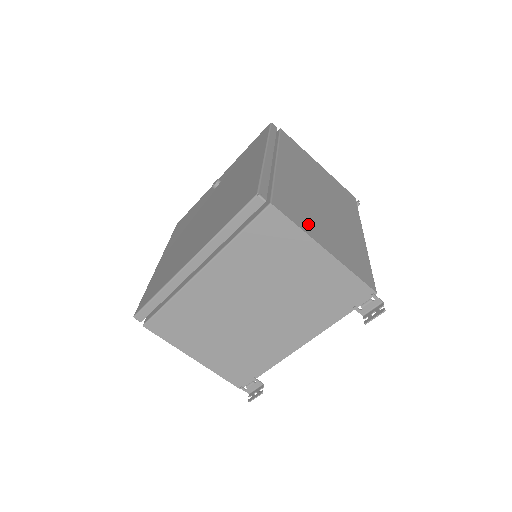
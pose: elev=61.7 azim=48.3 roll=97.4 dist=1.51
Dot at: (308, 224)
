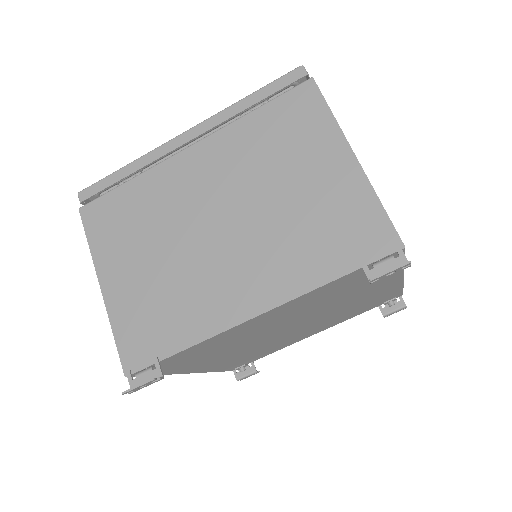
Dot at: occluded
